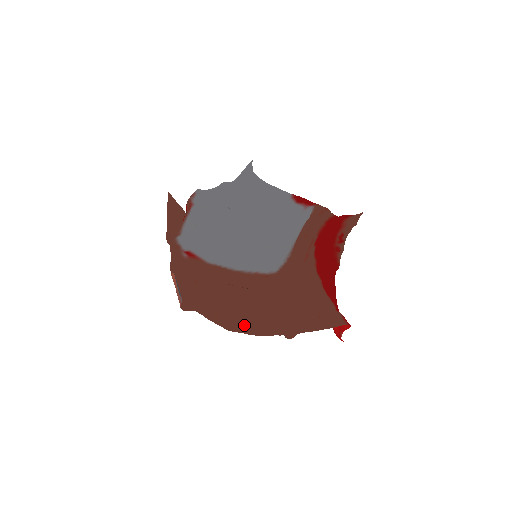
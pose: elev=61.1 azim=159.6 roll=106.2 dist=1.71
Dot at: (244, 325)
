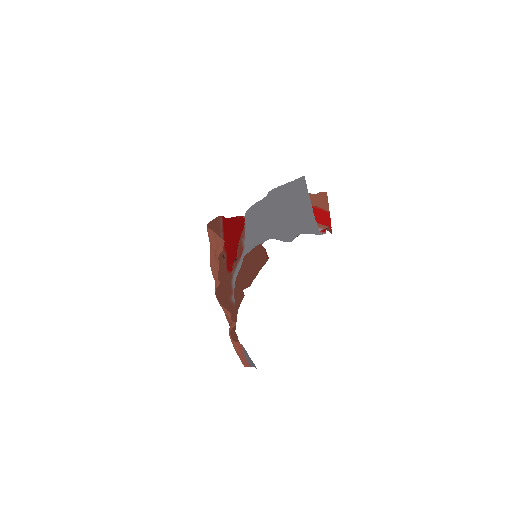
Dot at: (233, 310)
